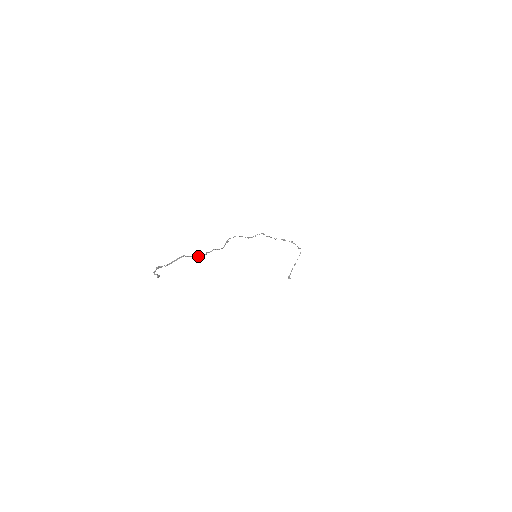
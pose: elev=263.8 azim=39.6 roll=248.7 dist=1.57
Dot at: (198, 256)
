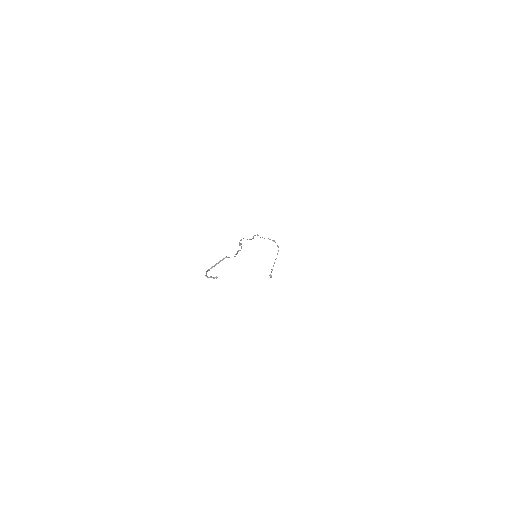
Dot at: (234, 256)
